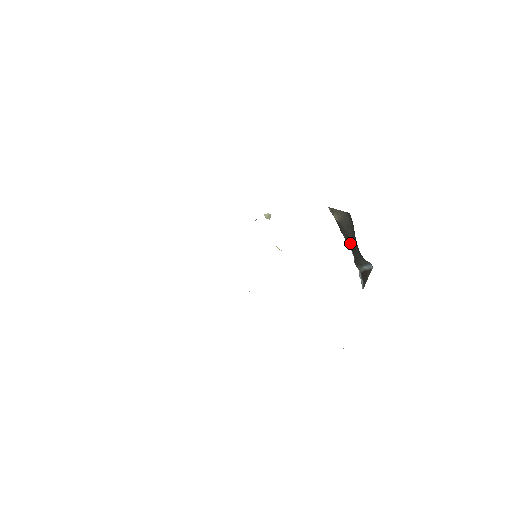
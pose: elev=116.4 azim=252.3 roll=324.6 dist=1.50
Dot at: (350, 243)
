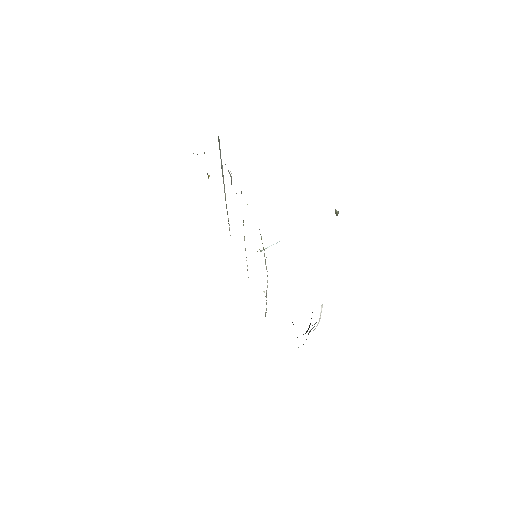
Dot at: occluded
